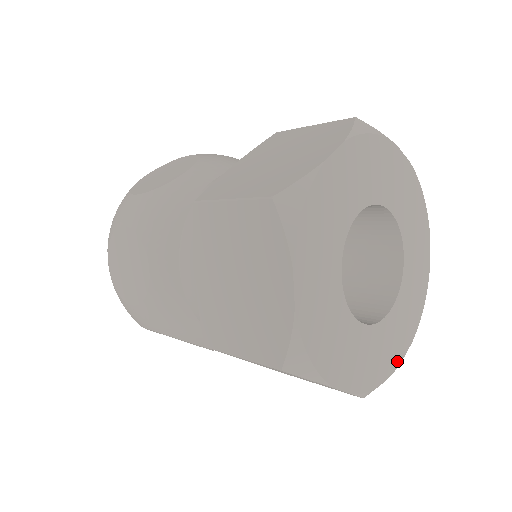
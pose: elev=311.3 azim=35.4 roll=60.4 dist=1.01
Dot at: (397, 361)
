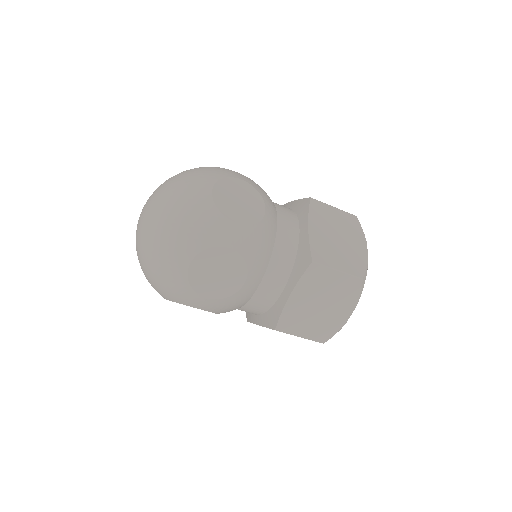
Dot at: occluded
